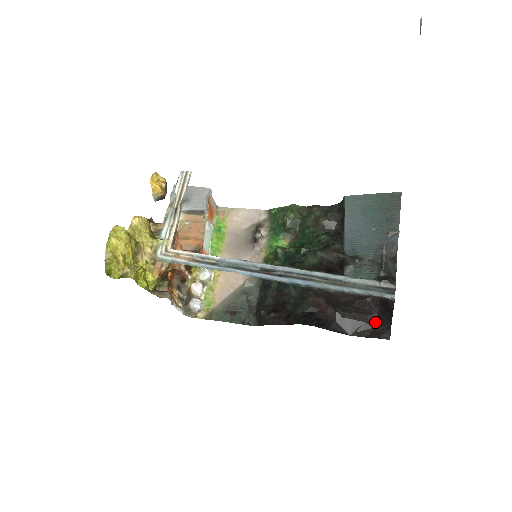
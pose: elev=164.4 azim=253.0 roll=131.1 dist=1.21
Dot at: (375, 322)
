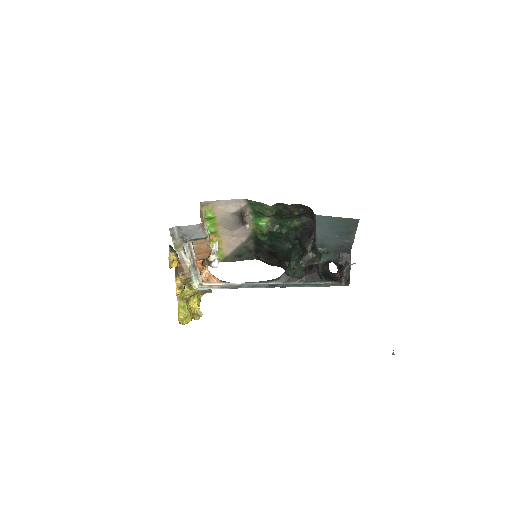
Dot at: occluded
